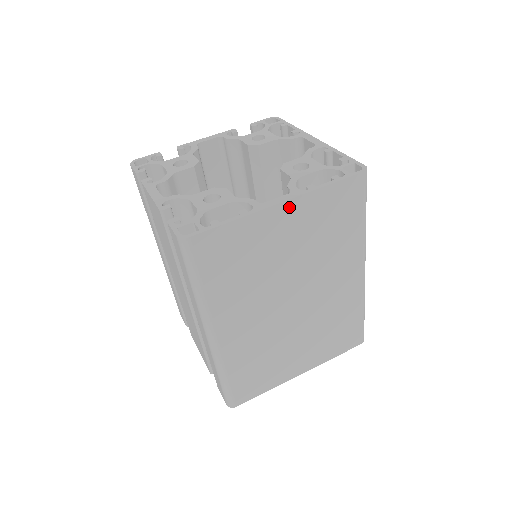
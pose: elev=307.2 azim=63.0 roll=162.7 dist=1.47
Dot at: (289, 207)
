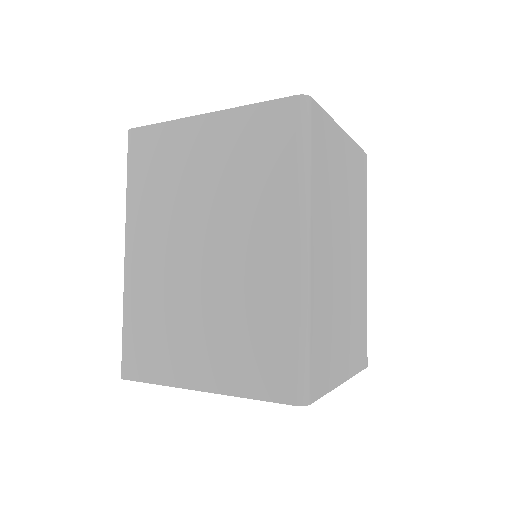
Dot at: (212, 121)
